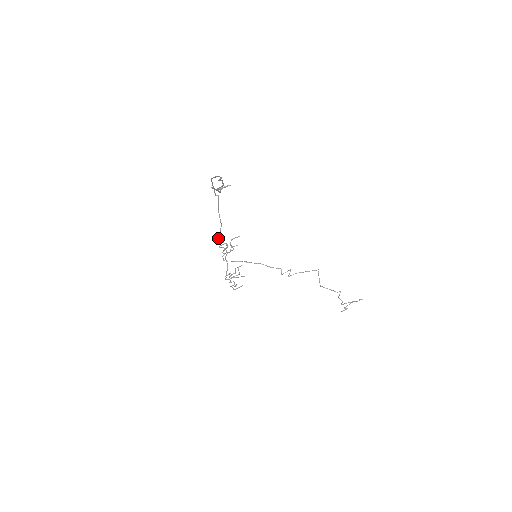
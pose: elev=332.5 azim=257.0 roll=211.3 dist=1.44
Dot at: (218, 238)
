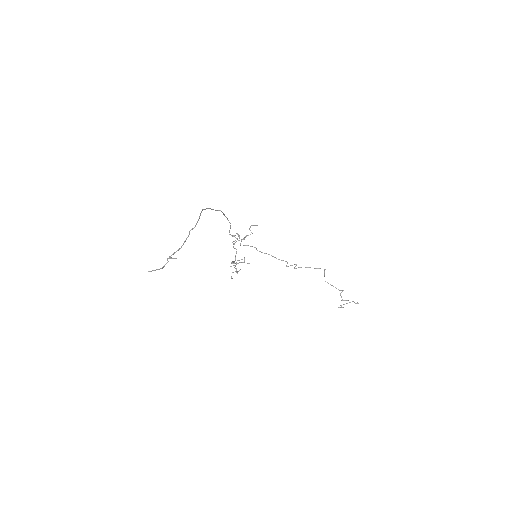
Dot at: (229, 232)
